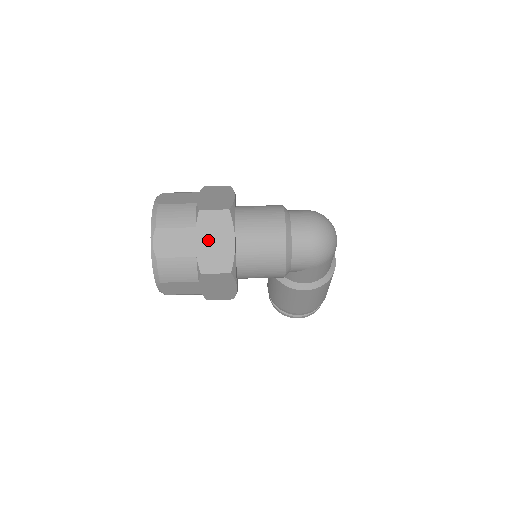
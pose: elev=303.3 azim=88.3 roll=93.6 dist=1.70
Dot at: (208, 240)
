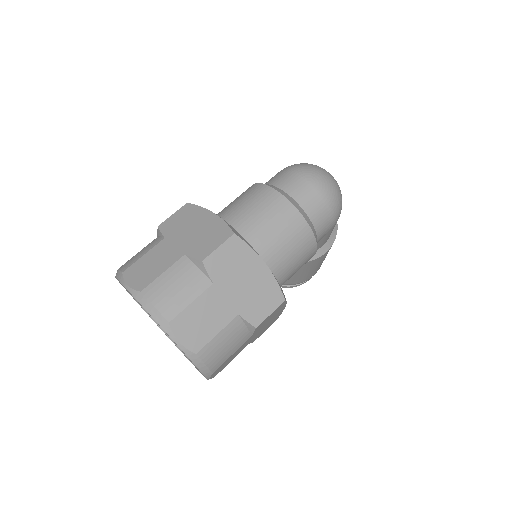
Dot at: (237, 286)
